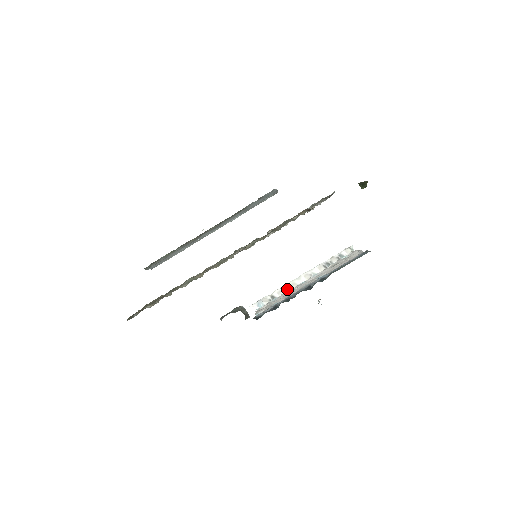
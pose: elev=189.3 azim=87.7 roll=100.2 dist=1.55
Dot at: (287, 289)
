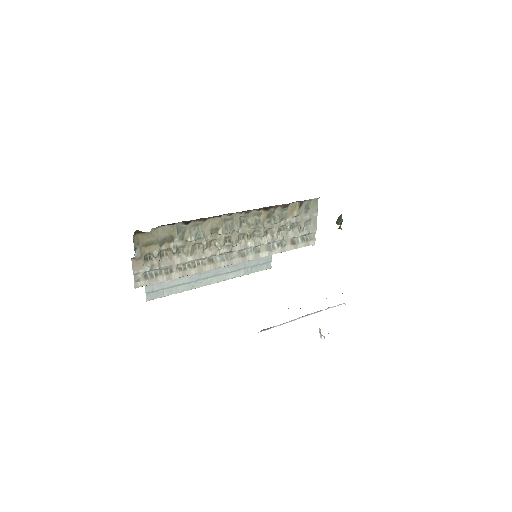
Dot at: occluded
